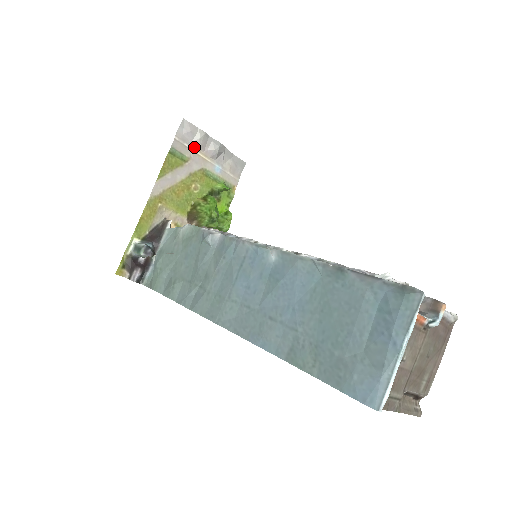
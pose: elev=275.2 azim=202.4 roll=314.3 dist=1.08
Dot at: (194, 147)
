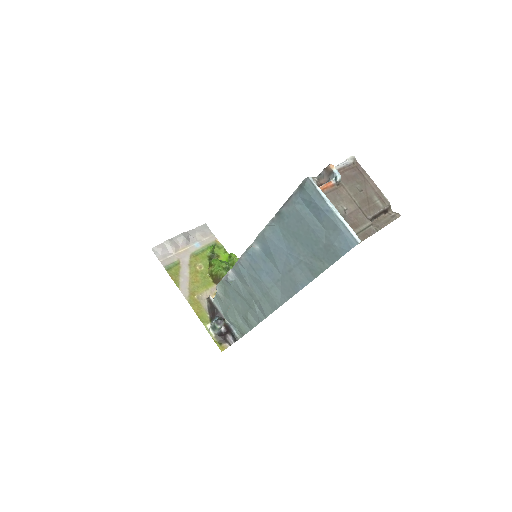
Dot at: (173, 252)
